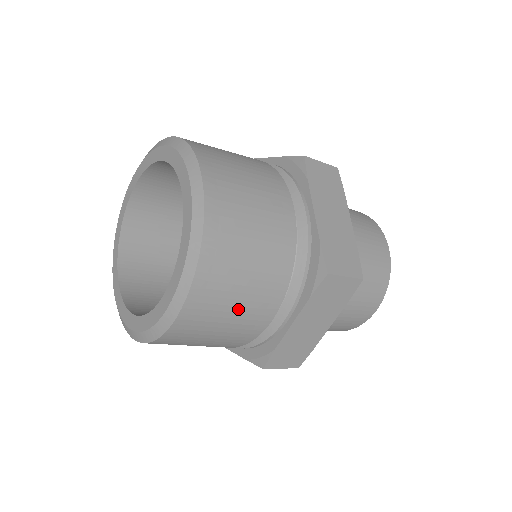
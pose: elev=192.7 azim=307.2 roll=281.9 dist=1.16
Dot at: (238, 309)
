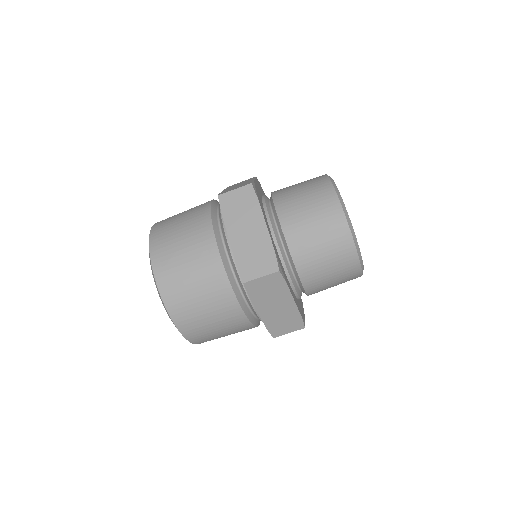
Dot at: occluded
